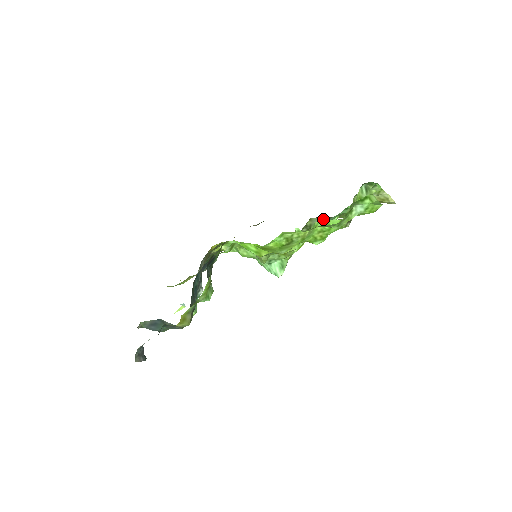
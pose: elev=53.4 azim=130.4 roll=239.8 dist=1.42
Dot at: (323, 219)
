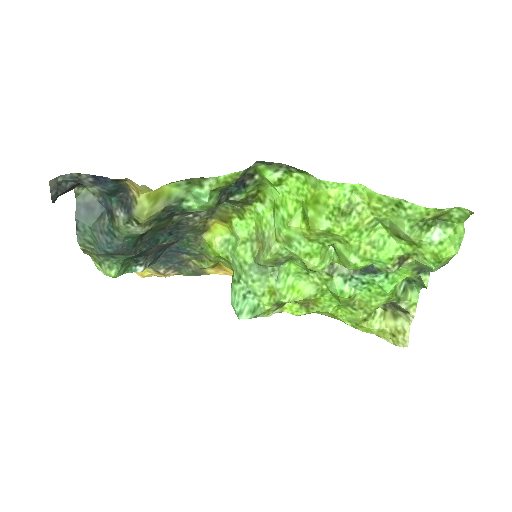
Dot at: (355, 270)
